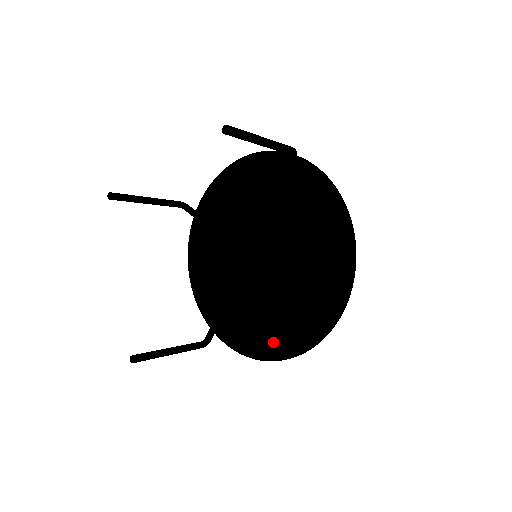
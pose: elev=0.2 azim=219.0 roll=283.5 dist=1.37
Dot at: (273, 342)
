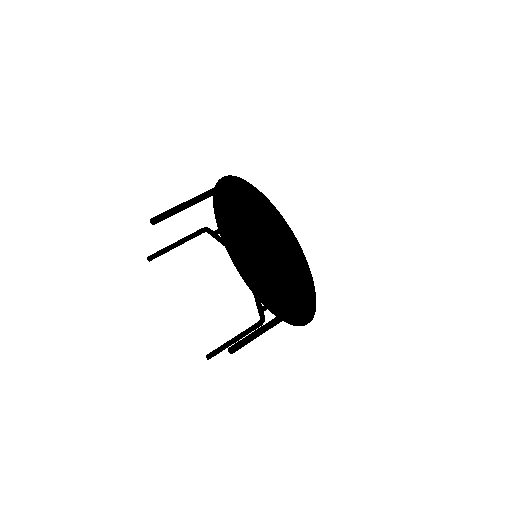
Dot at: (241, 274)
